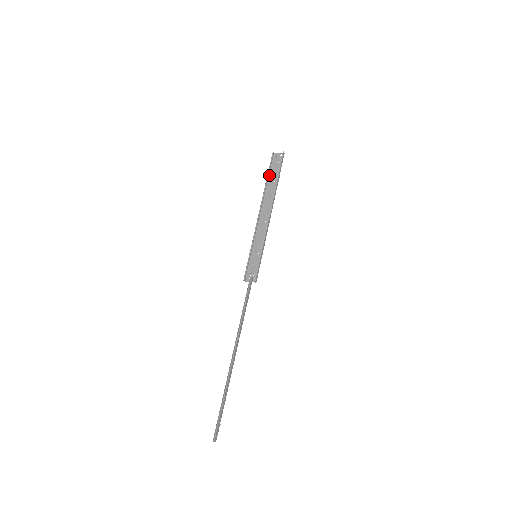
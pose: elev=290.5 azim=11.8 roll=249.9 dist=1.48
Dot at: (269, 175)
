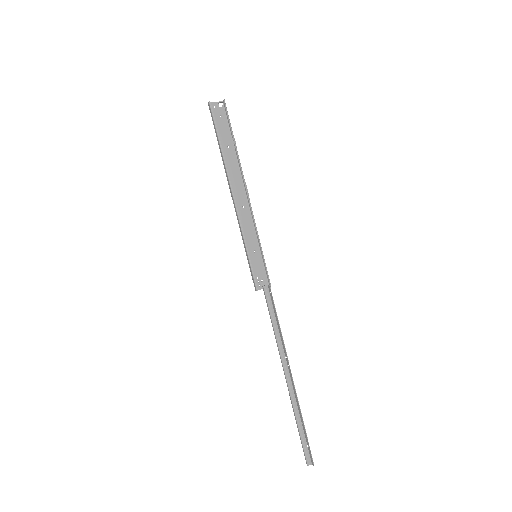
Dot at: (218, 139)
